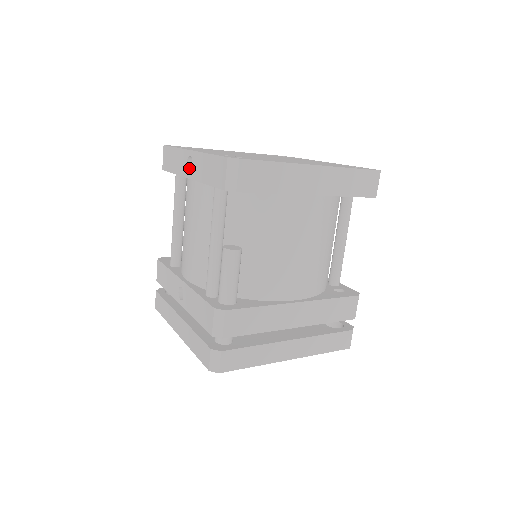
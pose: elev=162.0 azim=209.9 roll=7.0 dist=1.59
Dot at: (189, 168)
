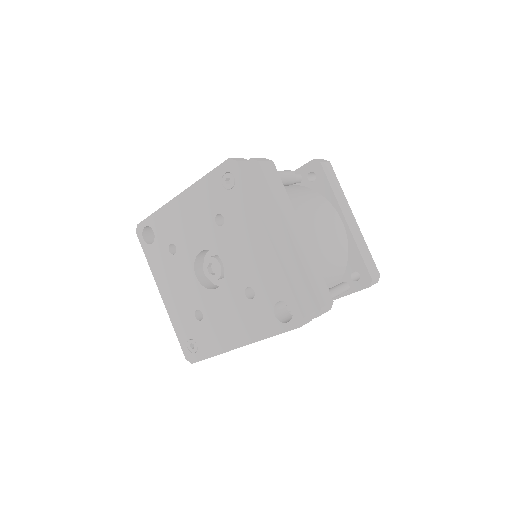
Dot at: occluded
